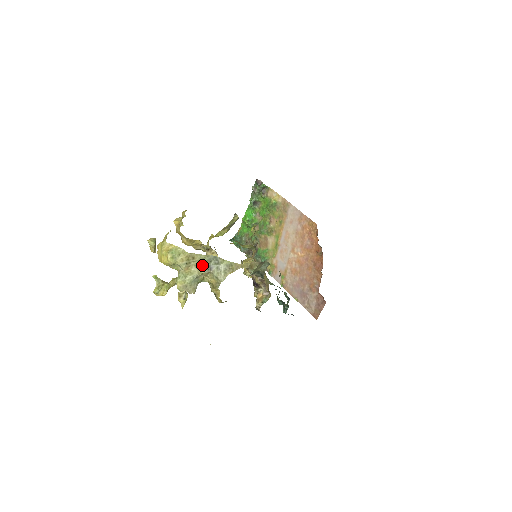
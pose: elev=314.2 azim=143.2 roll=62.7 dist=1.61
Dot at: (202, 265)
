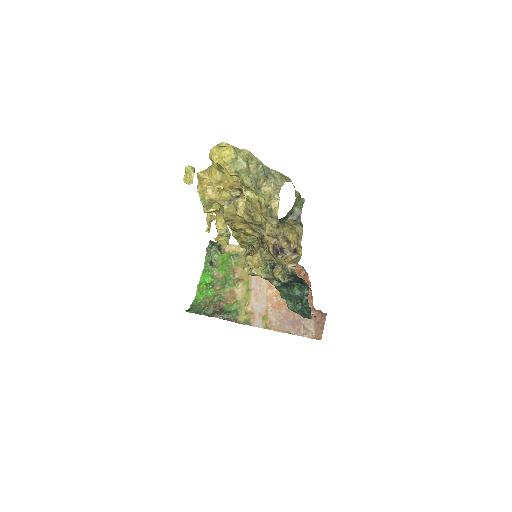
Dot at: (259, 171)
